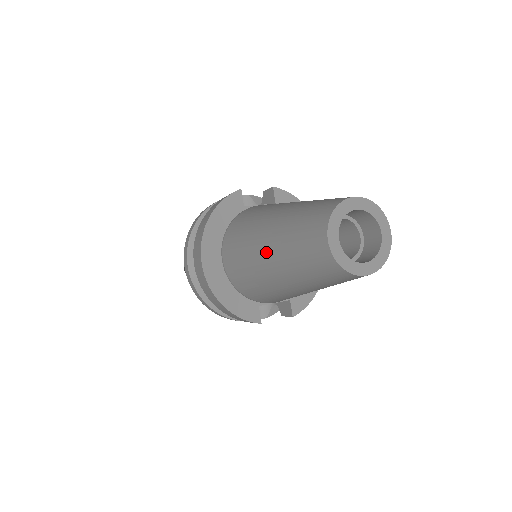
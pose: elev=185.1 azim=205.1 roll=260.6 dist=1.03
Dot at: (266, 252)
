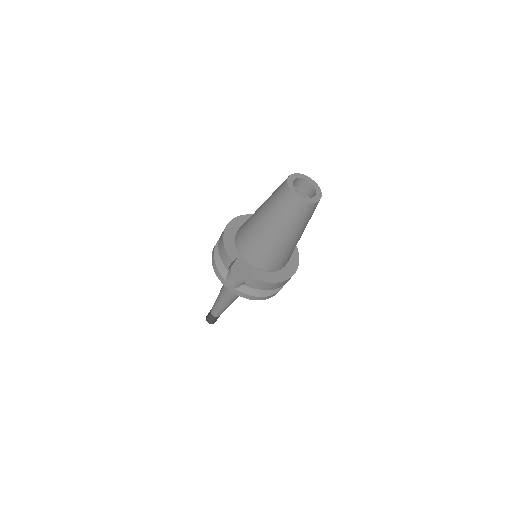
Dot at: occluded
